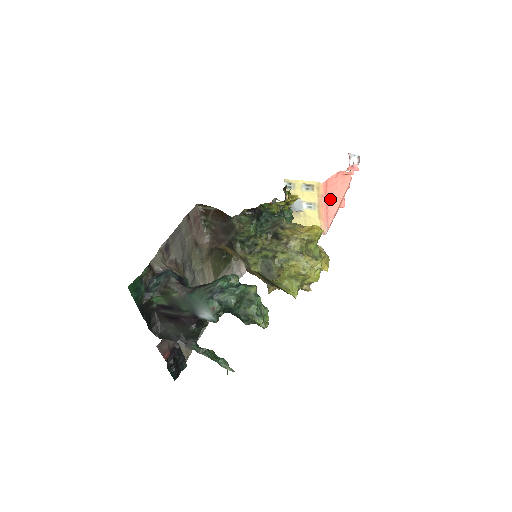
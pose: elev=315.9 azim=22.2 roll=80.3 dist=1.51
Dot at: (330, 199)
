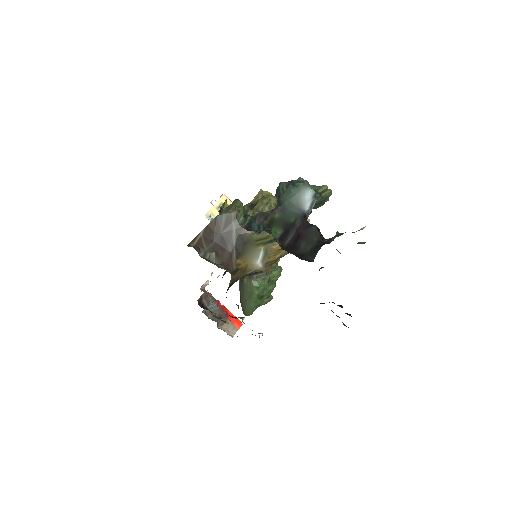
Dot at: occluded
